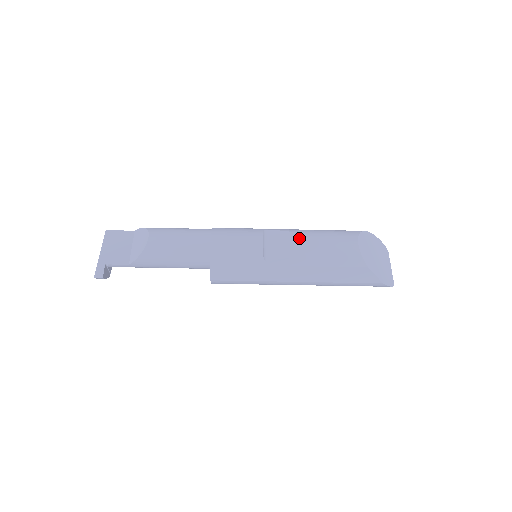
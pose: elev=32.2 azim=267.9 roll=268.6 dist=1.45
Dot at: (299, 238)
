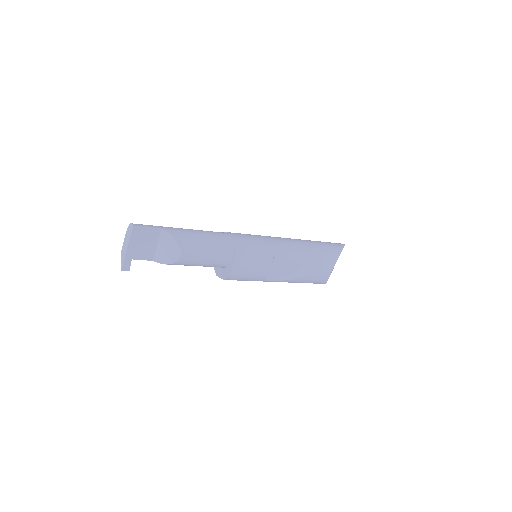
Dot at: (295, 267)
